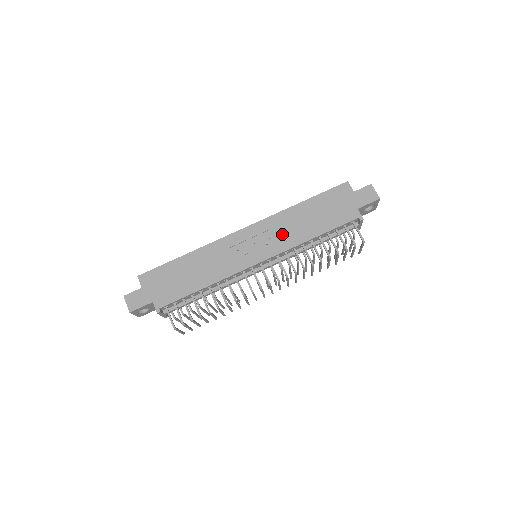
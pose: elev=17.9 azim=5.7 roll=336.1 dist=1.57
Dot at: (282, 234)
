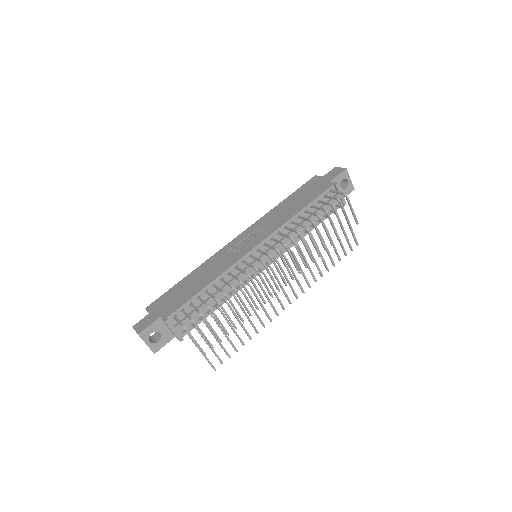
Dot at: (270, 223)
